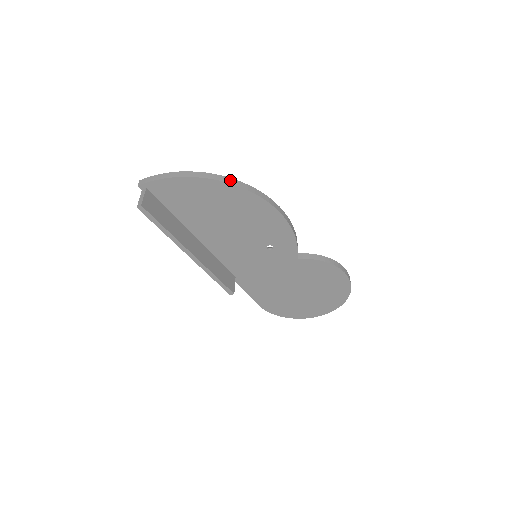
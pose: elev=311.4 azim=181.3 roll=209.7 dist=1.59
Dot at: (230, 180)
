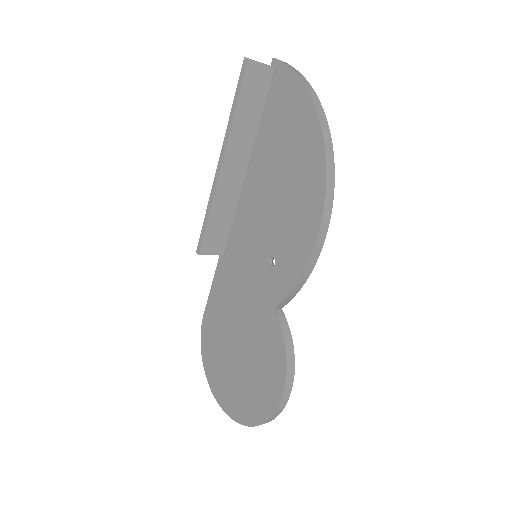
Dot at: (329, 140)
